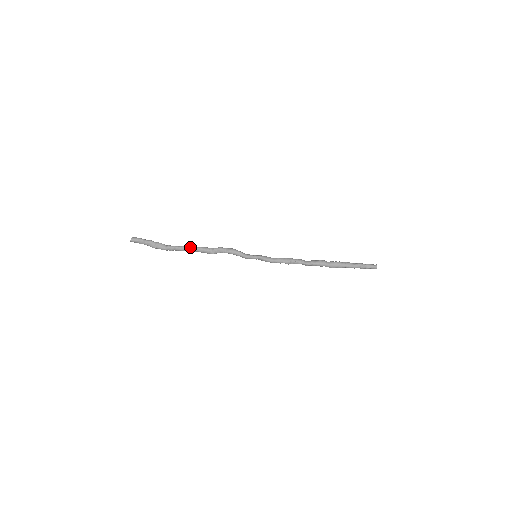
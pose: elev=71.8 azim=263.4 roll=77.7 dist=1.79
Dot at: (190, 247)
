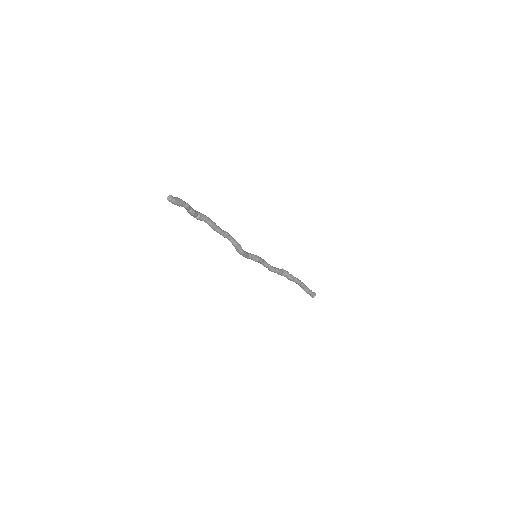
Dot at: (215, 230)
